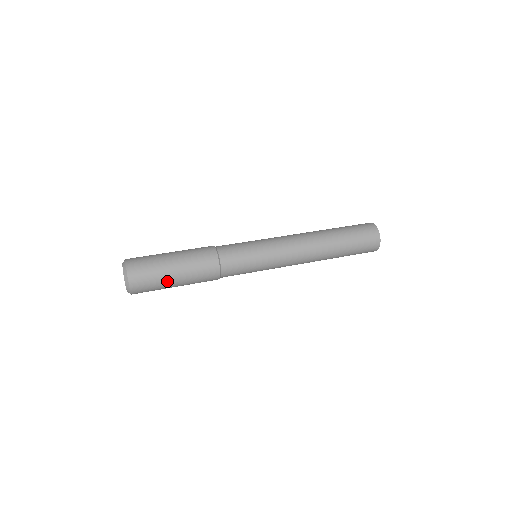
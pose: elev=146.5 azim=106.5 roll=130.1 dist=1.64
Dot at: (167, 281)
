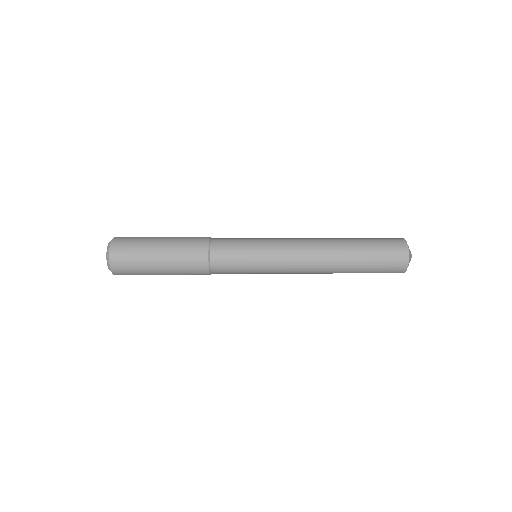
Dot at: (149, 260)
